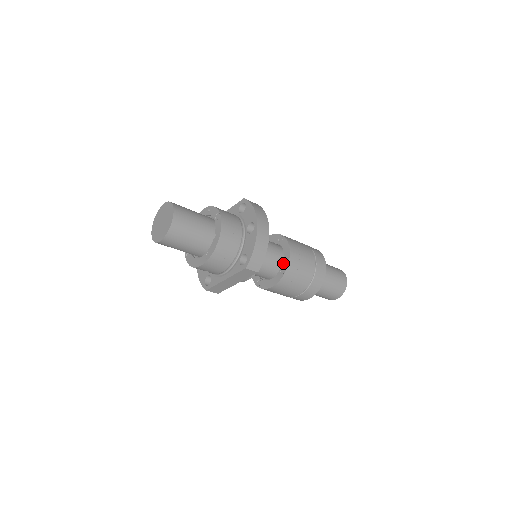
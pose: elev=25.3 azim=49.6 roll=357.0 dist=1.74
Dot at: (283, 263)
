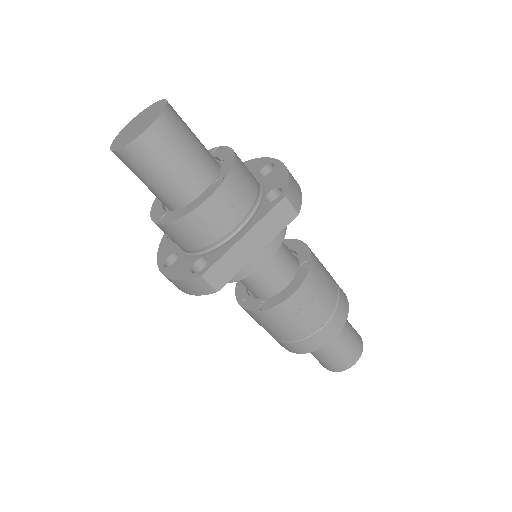
Dot at: (300, 258)
